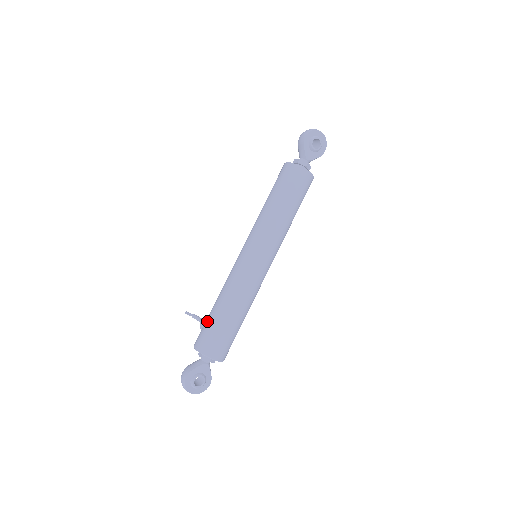
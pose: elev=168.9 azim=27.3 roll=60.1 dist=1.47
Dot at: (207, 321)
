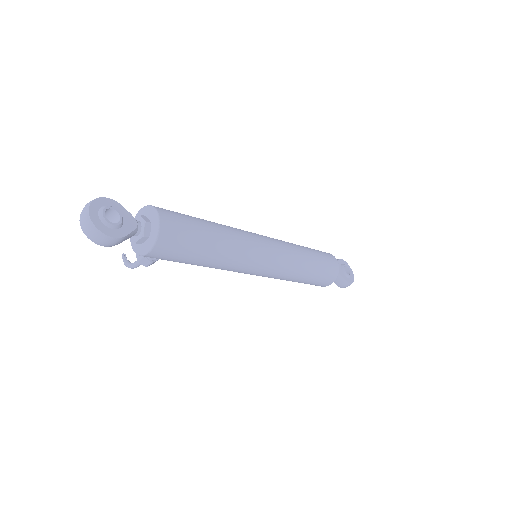
Dot at: occluded
